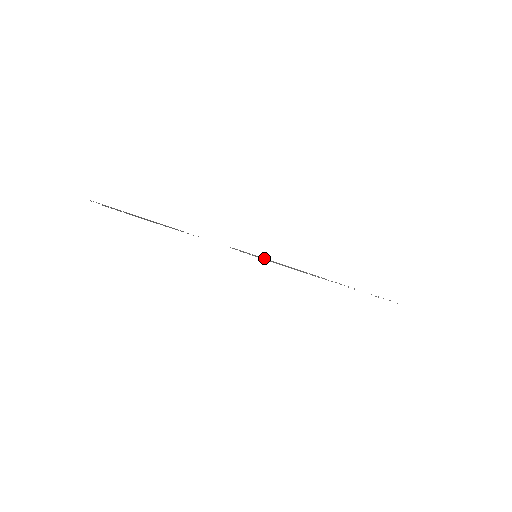
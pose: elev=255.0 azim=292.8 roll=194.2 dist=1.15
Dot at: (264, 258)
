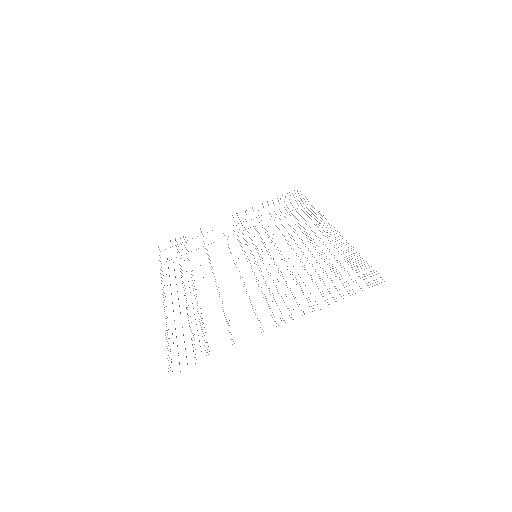
Dot at: occluded
